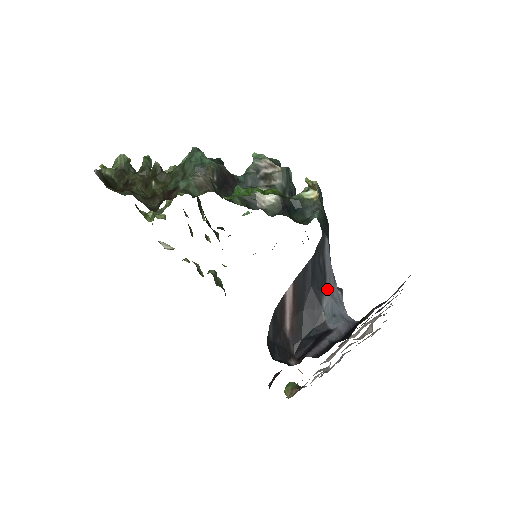
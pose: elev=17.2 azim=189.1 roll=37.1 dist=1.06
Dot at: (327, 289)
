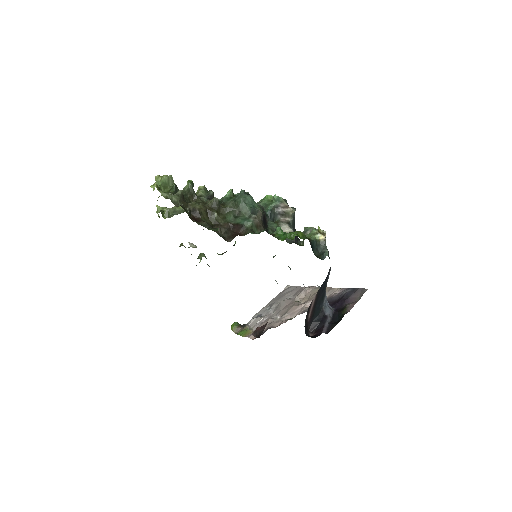
Dot at: occluded
